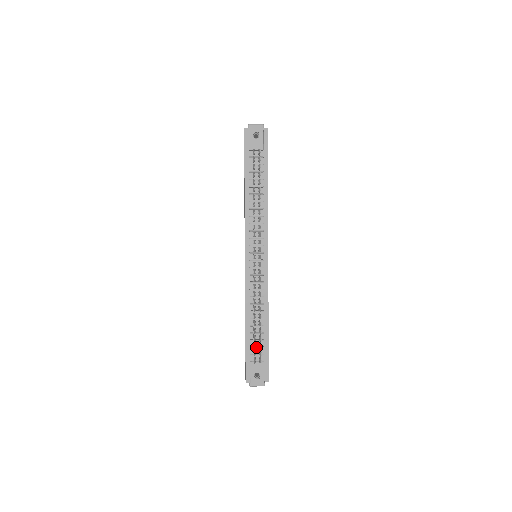
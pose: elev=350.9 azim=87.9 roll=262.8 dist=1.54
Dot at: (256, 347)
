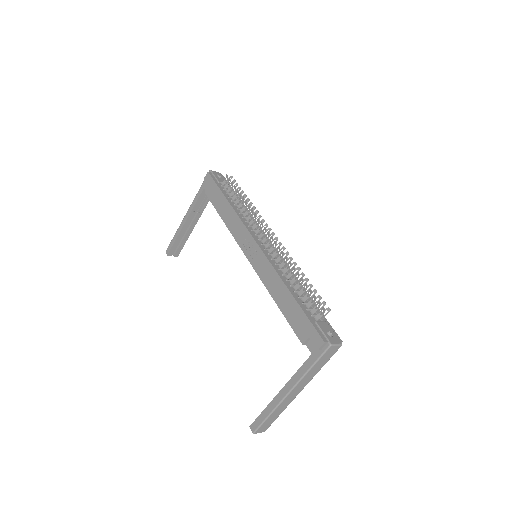
Dot at: (311, 308)
